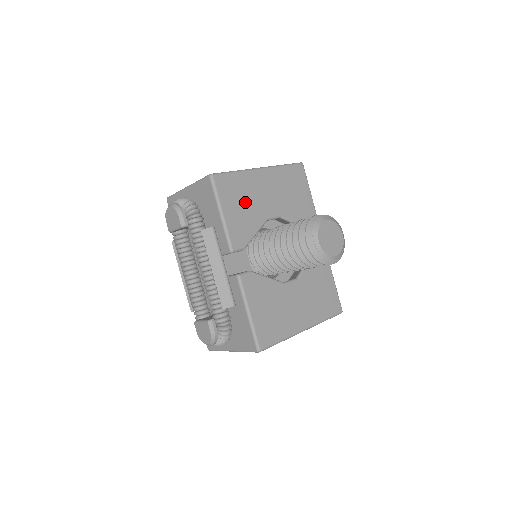
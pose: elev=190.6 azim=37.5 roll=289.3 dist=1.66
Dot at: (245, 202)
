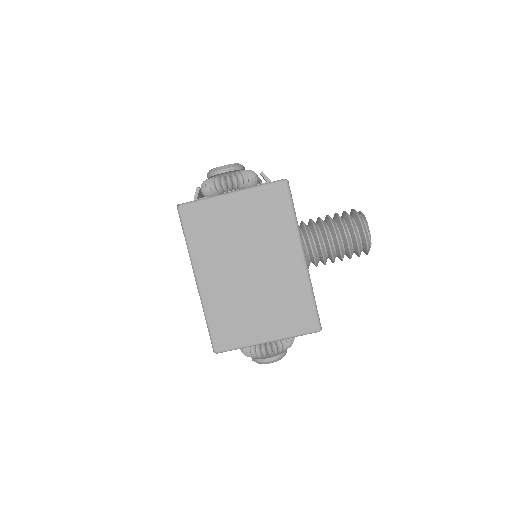
Dot at: occluded
